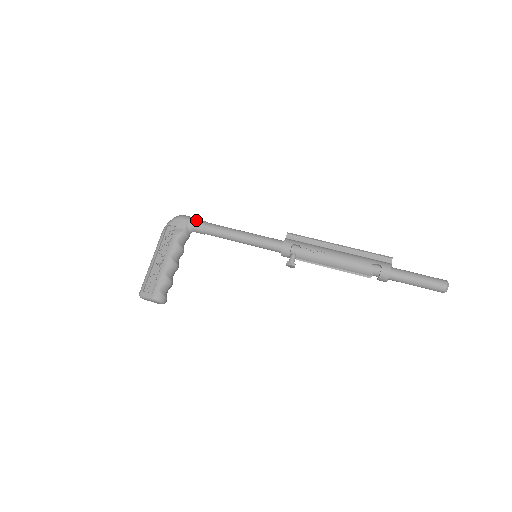
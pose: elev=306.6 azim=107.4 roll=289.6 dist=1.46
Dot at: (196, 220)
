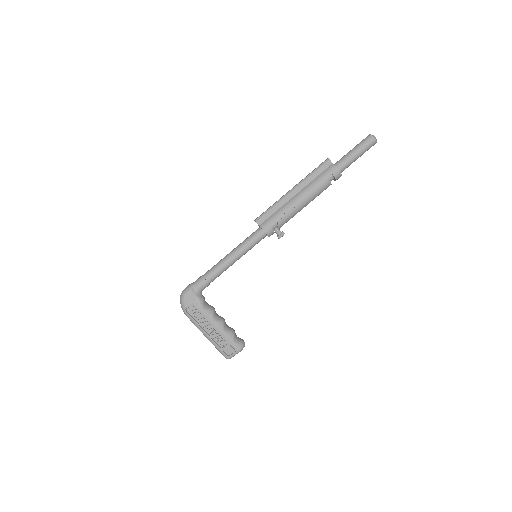
Dot at: (196, 285)
